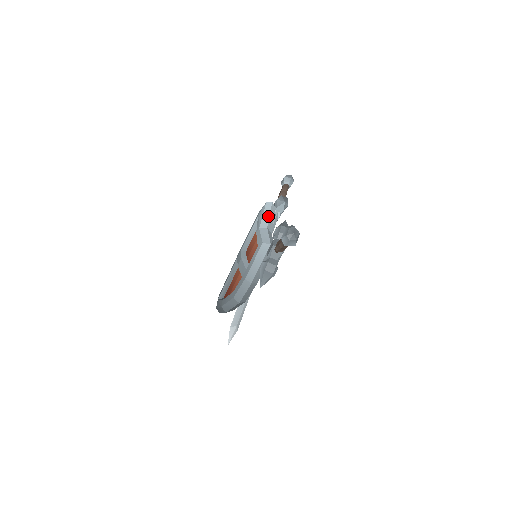
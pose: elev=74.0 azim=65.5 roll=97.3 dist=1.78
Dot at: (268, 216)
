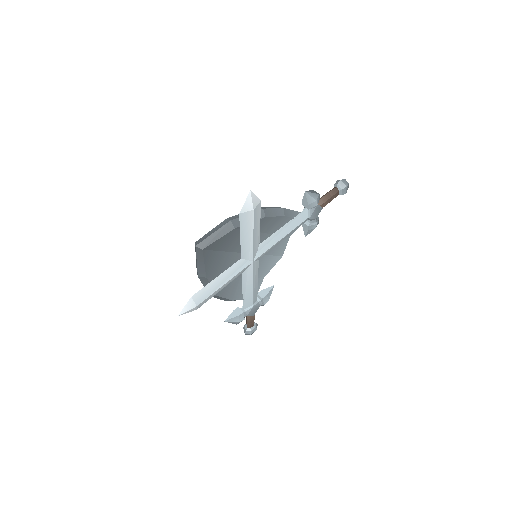
Dot at: occluded
